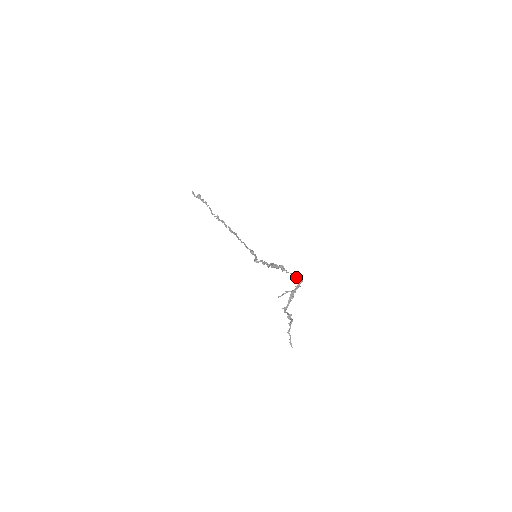
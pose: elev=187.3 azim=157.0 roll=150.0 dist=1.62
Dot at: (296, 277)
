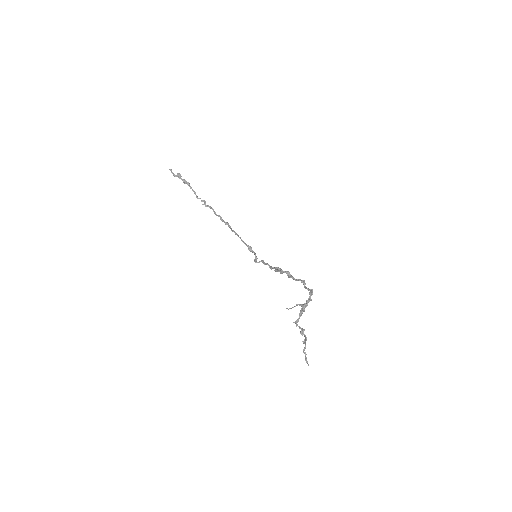
Dot at: (305, 286)
